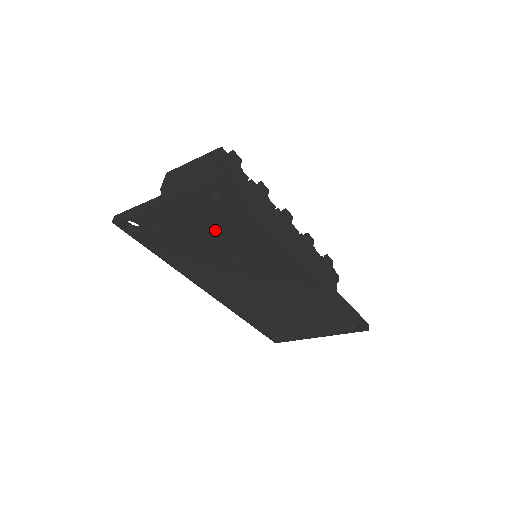
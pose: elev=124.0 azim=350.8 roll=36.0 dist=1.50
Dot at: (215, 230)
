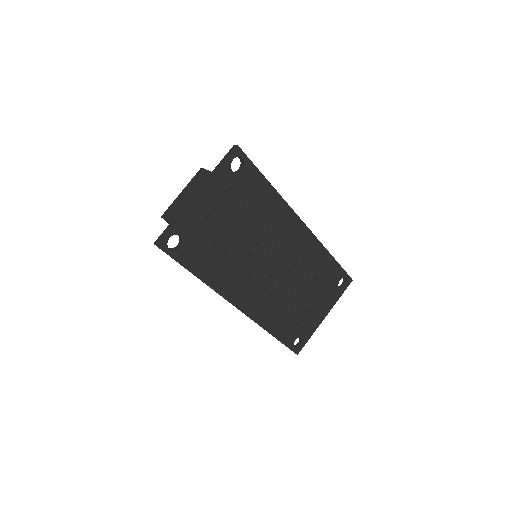
Dot at: (240, 210)
